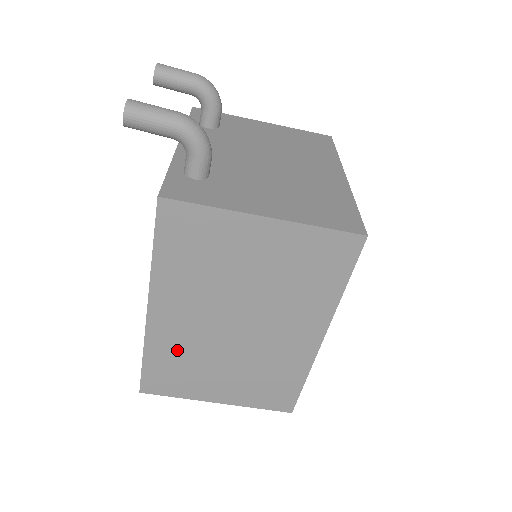
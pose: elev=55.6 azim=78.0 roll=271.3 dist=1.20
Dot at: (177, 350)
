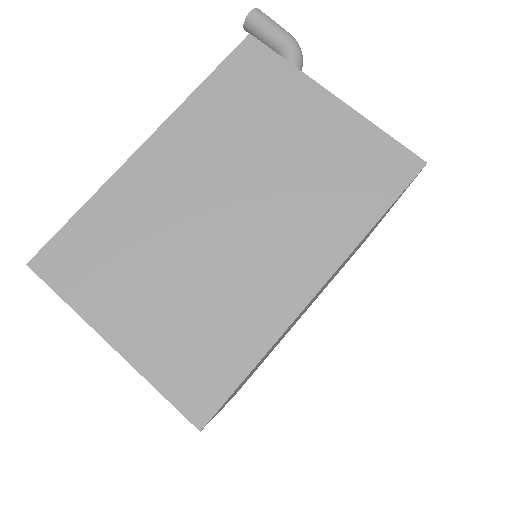
Dot at: (131, 216)
